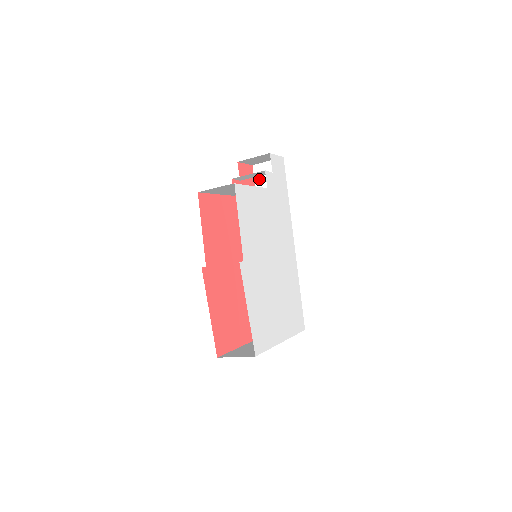
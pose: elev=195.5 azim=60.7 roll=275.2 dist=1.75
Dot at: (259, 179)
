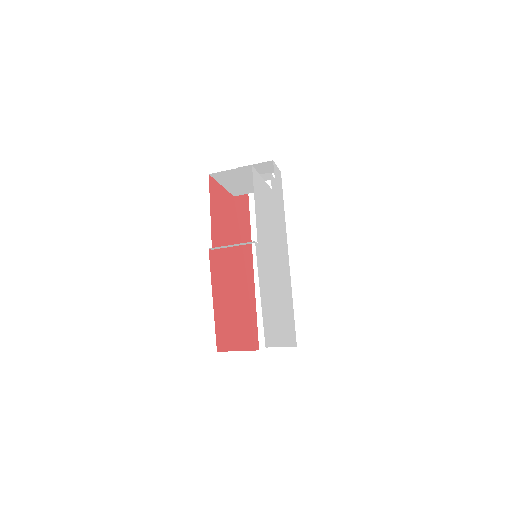
Dot at: occluded
